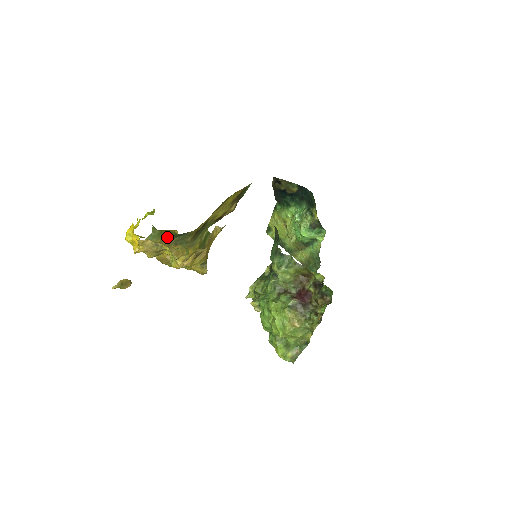
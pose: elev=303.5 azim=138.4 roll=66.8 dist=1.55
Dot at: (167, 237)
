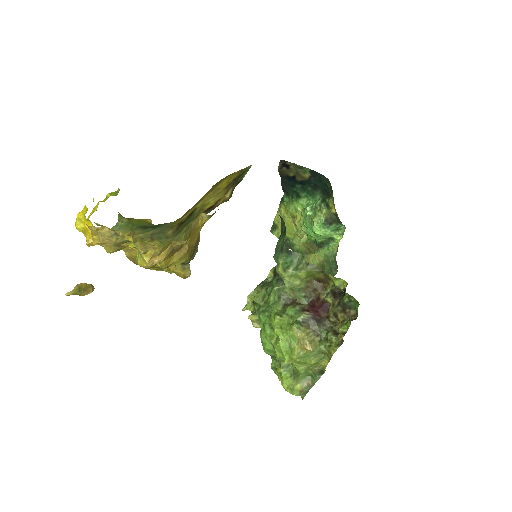
Dot at: (139, 228)
